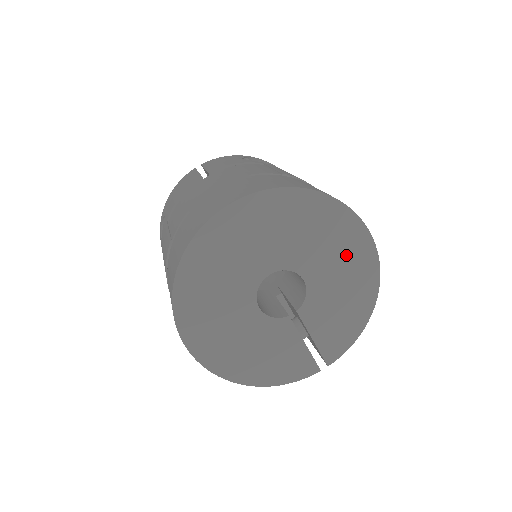
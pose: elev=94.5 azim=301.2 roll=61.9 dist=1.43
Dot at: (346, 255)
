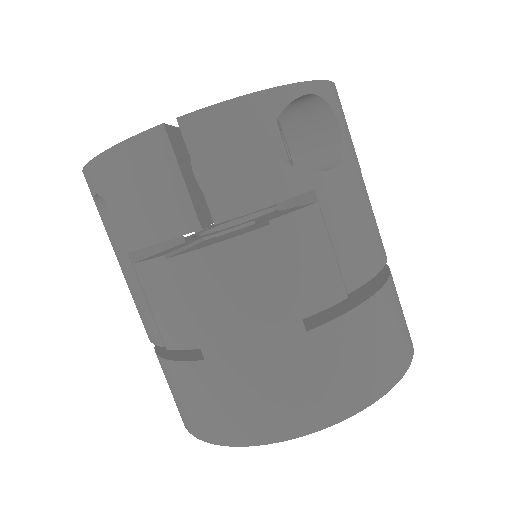
Dot at: occluded
